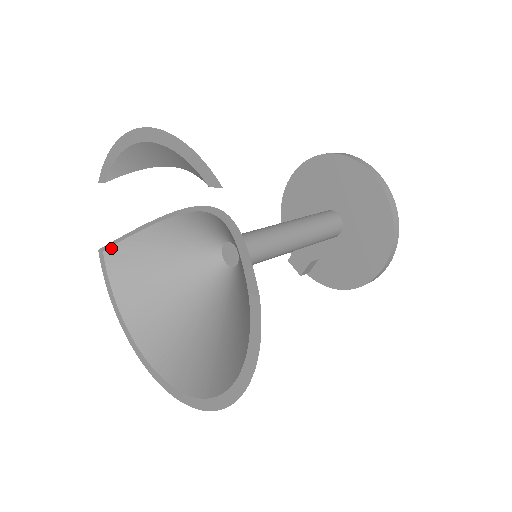
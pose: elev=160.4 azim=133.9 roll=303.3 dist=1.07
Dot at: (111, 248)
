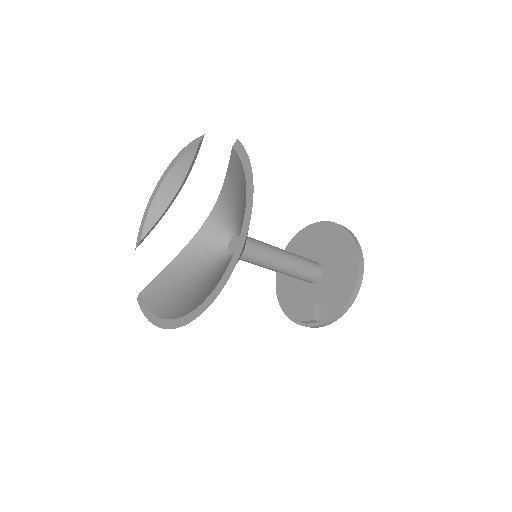
Dot at: (147, 287)
